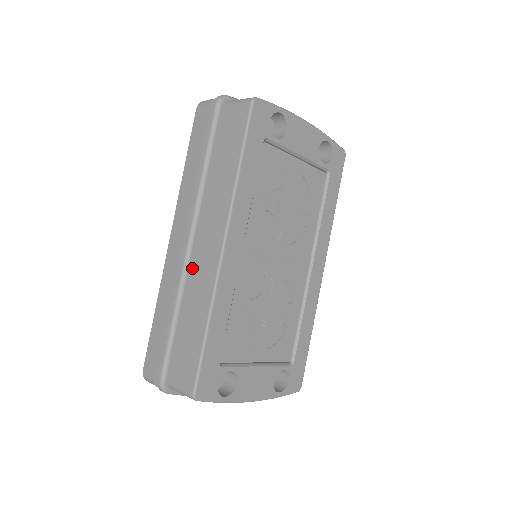
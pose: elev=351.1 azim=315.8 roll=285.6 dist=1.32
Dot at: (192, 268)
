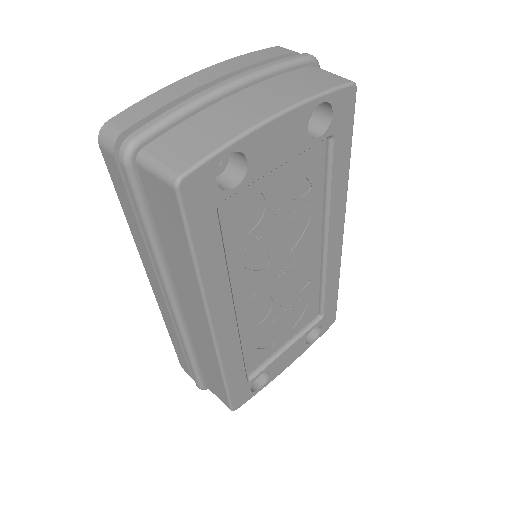
Dot at: (188, 325)
